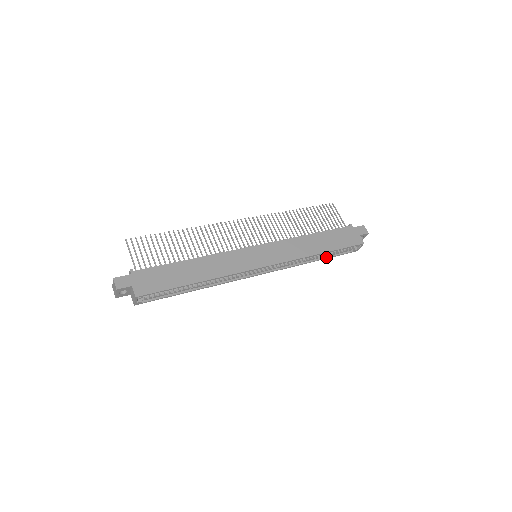
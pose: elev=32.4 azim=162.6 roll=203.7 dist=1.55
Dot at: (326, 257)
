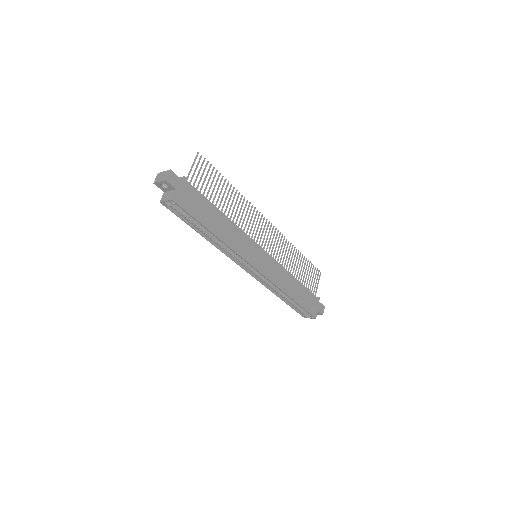
Dot at: (287, 302)
